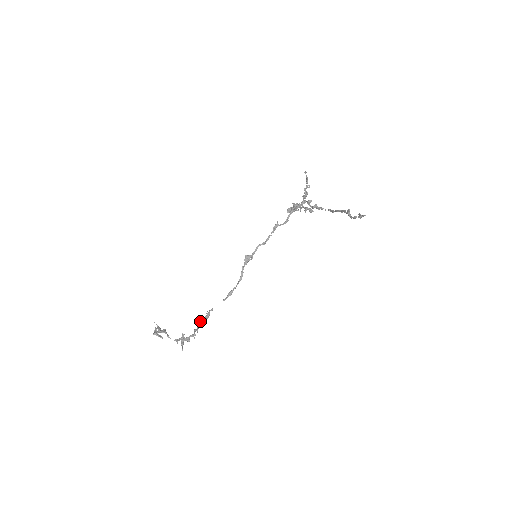
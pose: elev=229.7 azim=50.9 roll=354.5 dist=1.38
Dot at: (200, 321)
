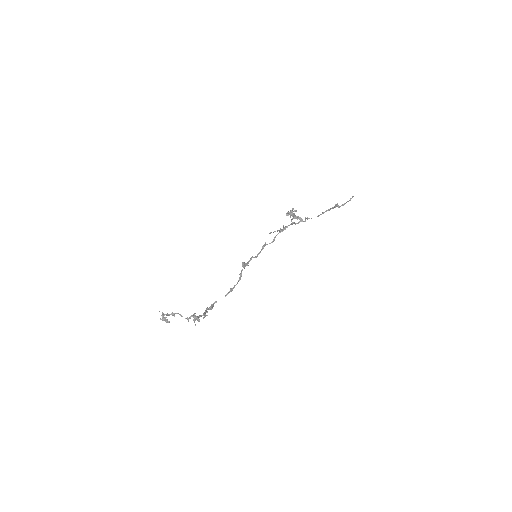
Dot at: (206, 310)
